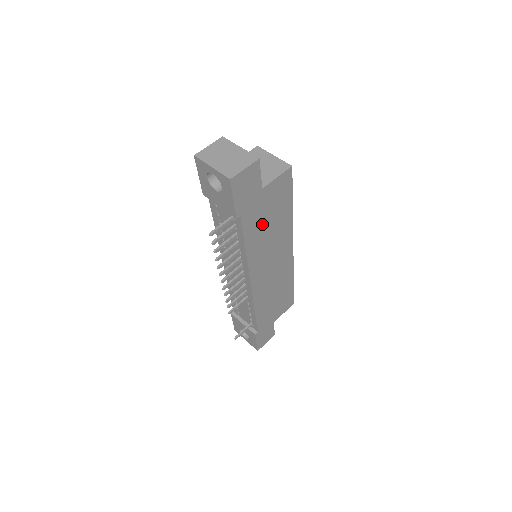
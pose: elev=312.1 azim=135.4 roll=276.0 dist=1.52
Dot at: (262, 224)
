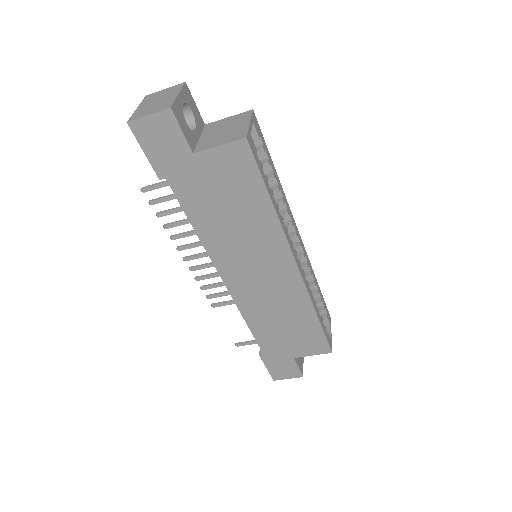
Dot at: (214, 205)
